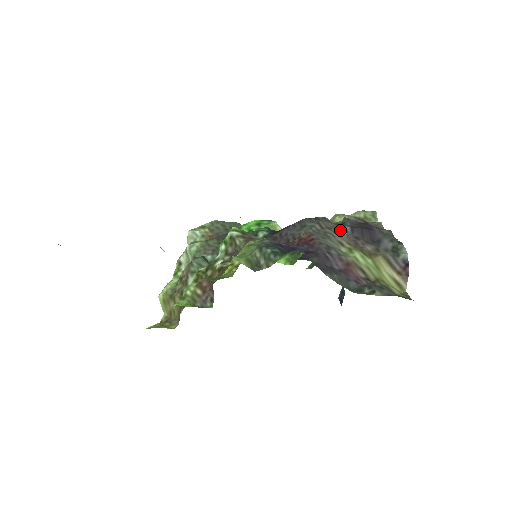
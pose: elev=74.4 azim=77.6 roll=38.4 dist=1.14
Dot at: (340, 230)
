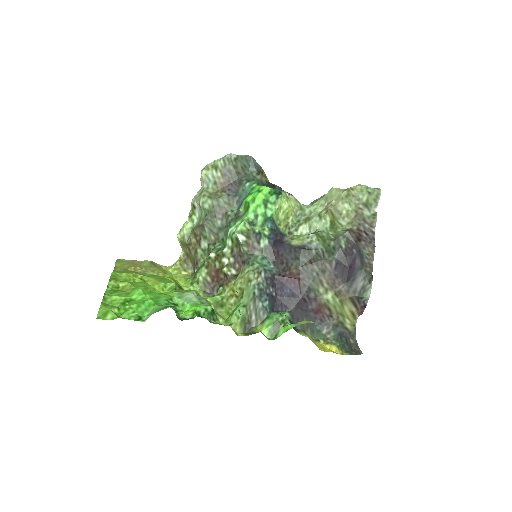
Dot at: (326, 266)
